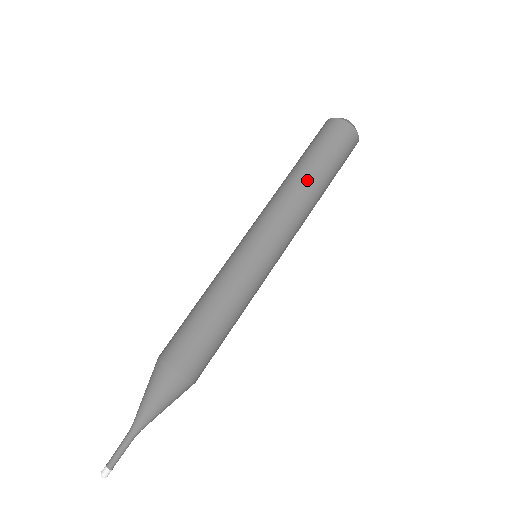
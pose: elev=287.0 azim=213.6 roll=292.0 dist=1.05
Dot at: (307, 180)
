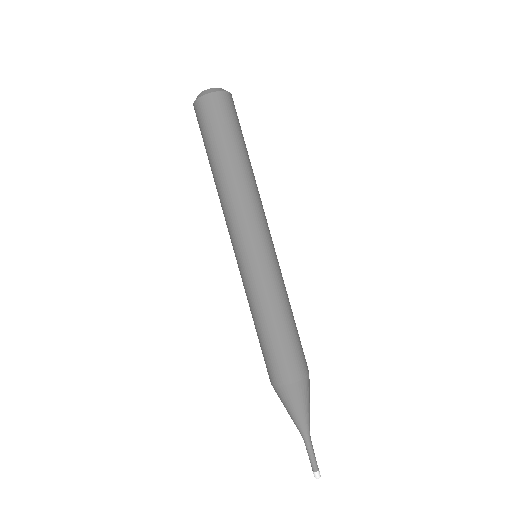
Dot at: (238, 168)
